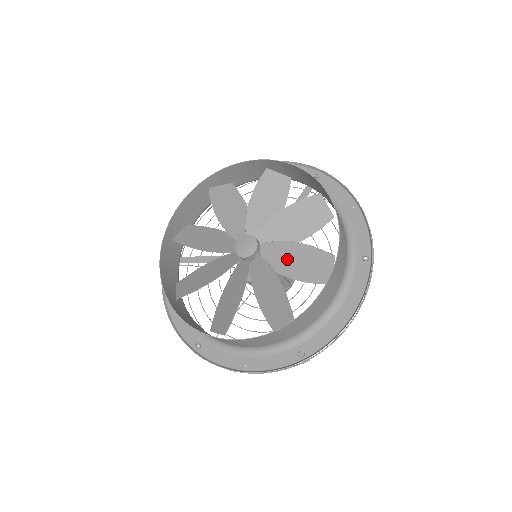
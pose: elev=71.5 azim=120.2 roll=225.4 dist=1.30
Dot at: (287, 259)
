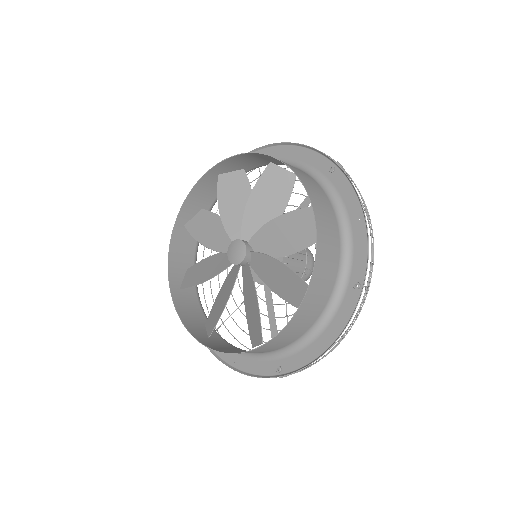
Dot at: (272, 274)
